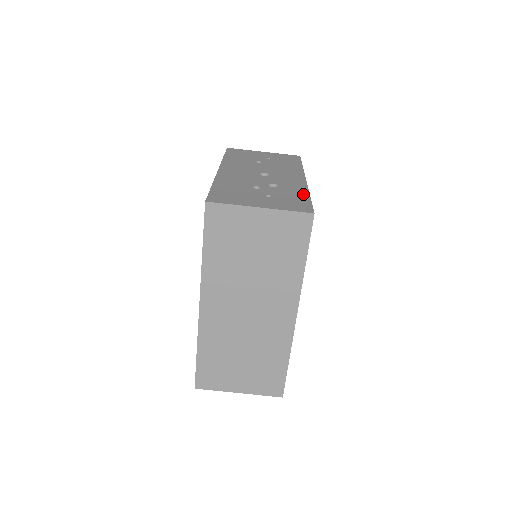
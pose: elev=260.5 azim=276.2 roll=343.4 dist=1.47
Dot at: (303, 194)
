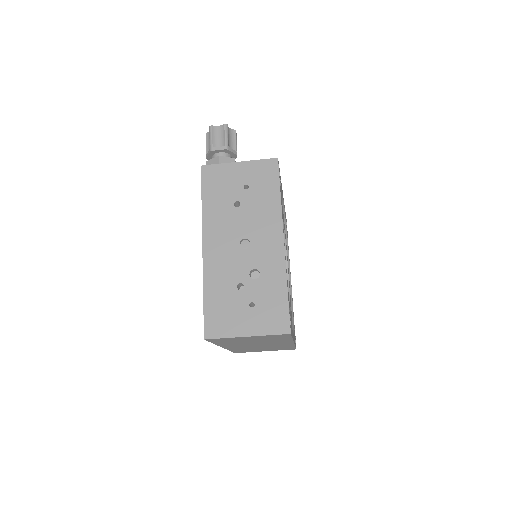
Dot at: (281, 289)
